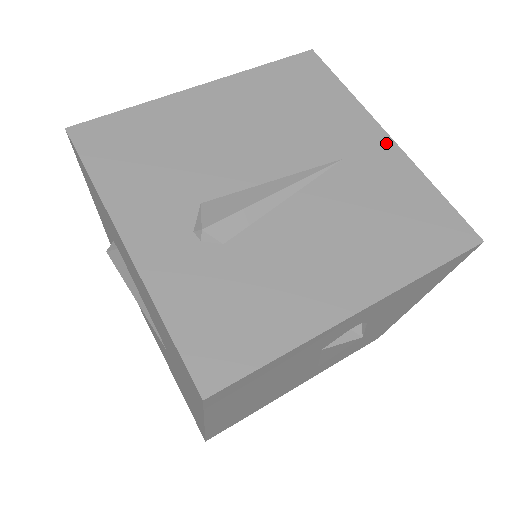
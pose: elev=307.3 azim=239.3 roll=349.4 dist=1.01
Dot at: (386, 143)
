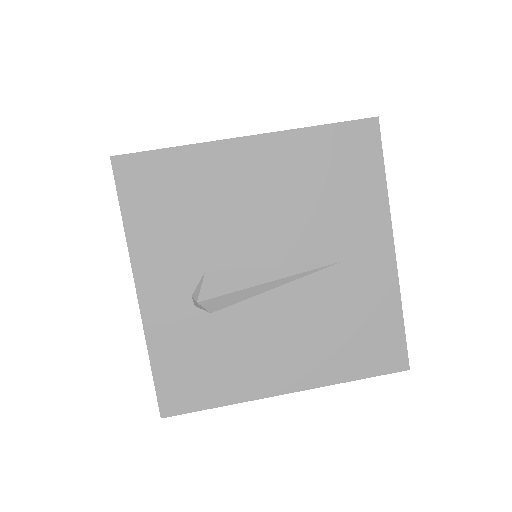
Dot at: (387, 256)
